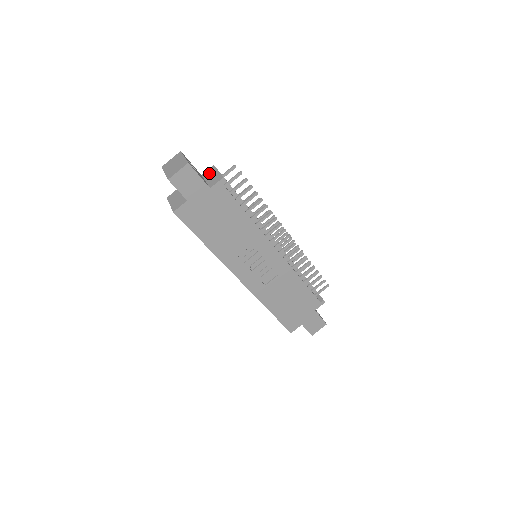
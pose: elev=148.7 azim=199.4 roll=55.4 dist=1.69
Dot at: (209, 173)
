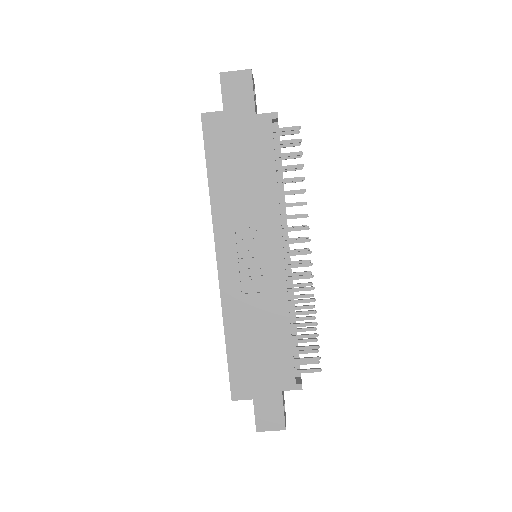
Dot at: occluded
